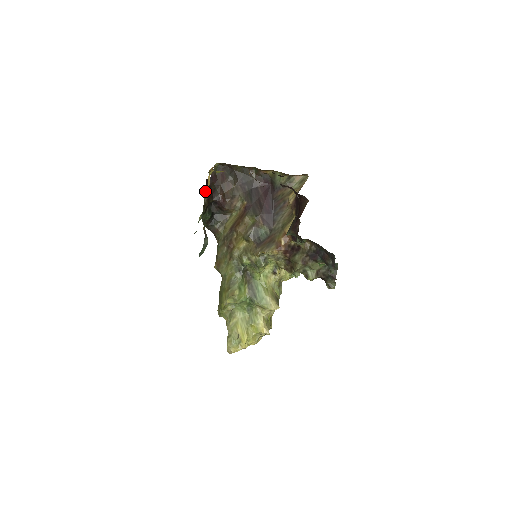
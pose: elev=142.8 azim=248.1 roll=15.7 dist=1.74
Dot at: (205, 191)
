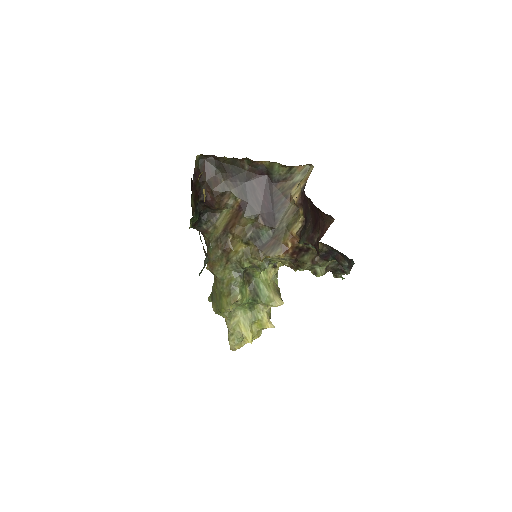
Dot at: occluded
